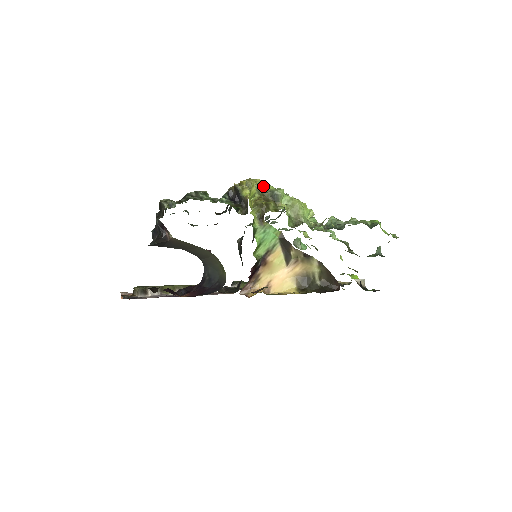
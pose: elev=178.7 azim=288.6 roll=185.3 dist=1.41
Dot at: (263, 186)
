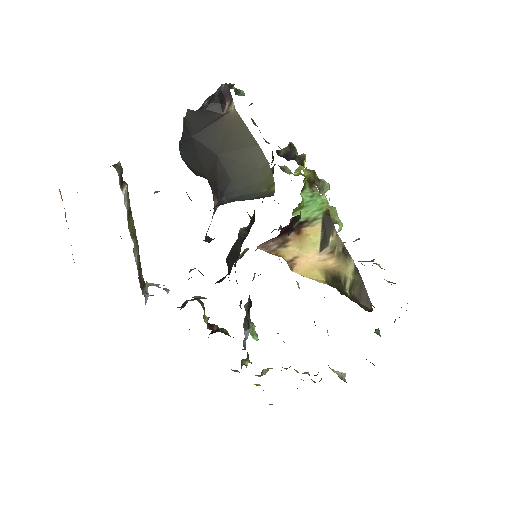
Dot at: occluded
